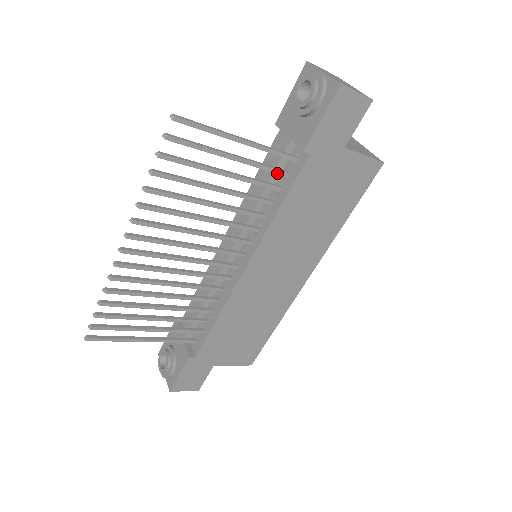
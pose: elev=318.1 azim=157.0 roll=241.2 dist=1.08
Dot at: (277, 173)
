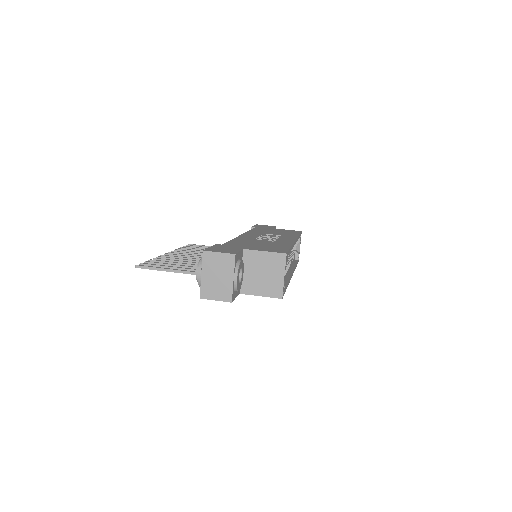
Dot at: occluded
